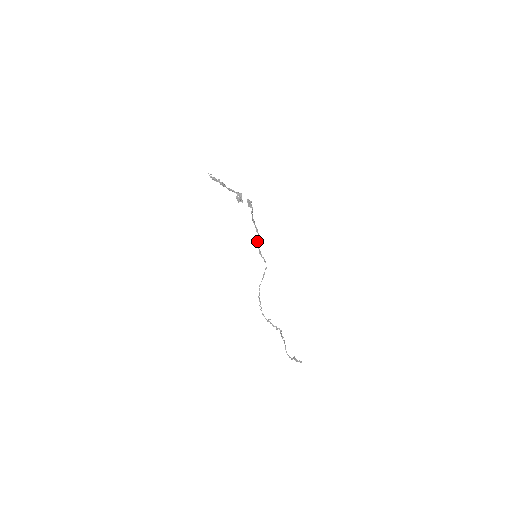
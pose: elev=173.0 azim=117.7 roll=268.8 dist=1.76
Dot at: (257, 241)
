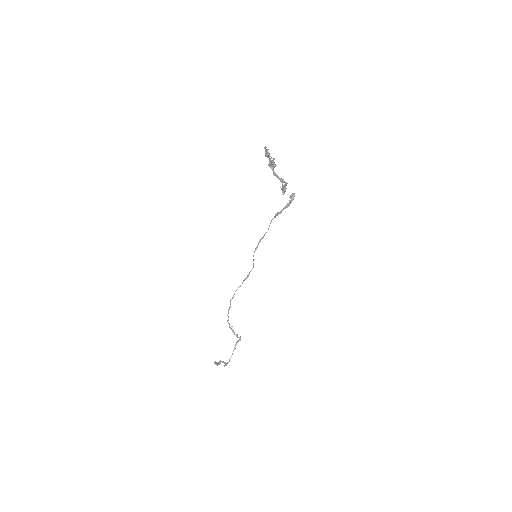
Dot at: (262, 238)
